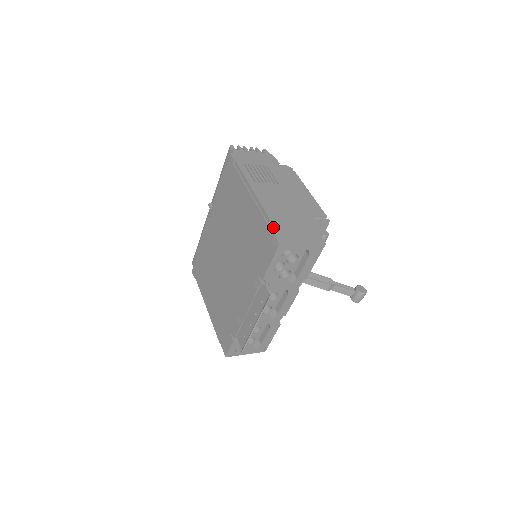
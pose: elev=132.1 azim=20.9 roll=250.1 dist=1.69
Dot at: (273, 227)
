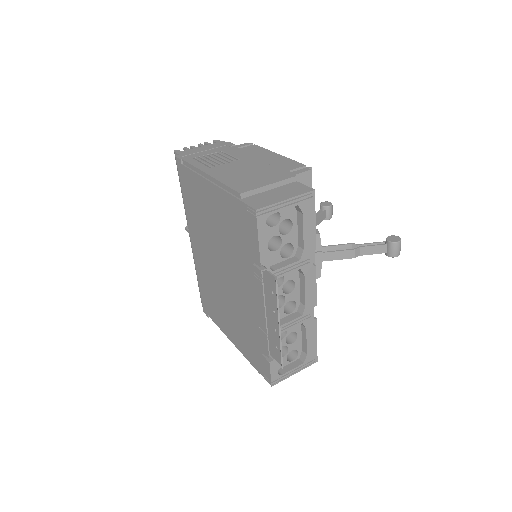
Dot at: (243, 198)
